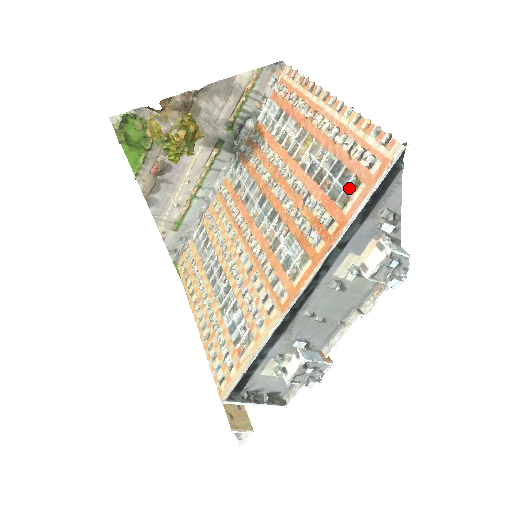
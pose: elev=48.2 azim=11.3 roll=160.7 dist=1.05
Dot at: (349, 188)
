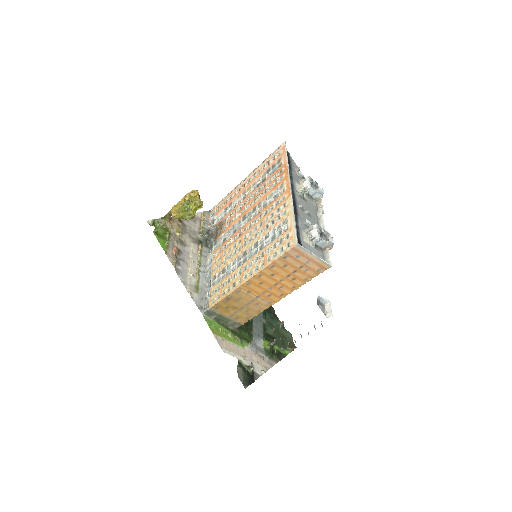
Dot at: (278, 163)
